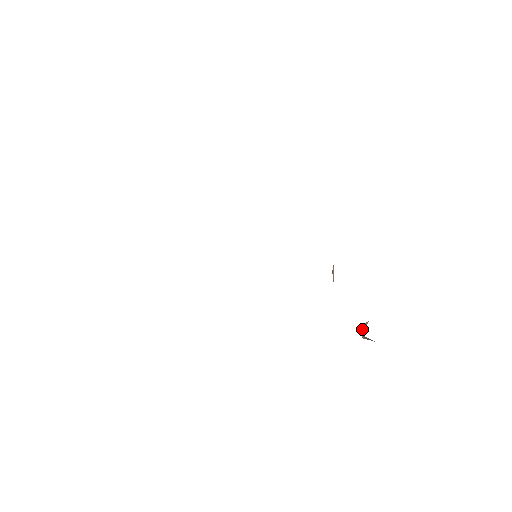
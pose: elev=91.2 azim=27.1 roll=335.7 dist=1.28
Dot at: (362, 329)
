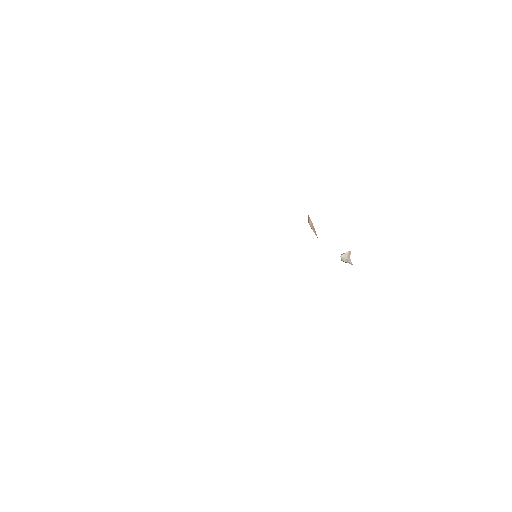
Dot at: (346, 258)
